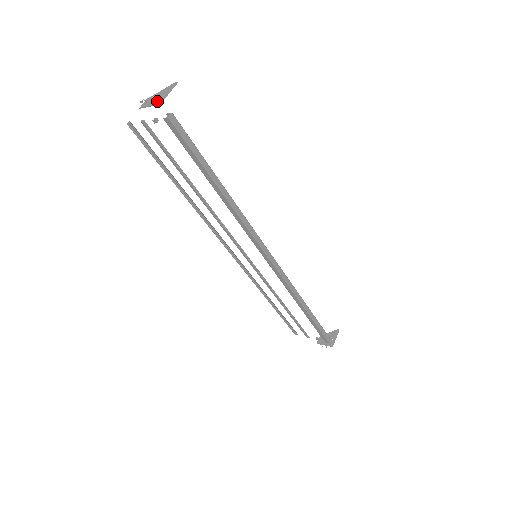
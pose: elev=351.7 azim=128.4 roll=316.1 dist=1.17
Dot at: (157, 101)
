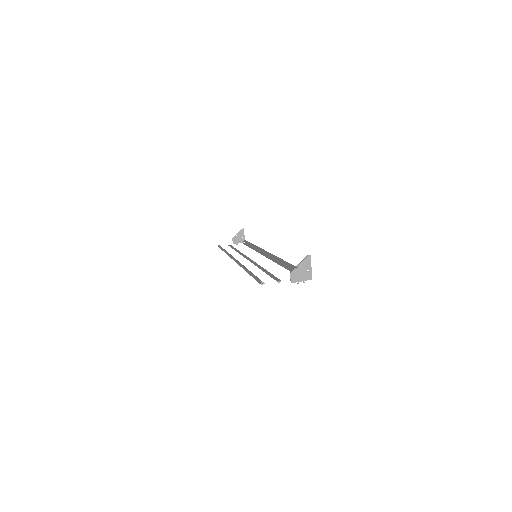
Dot at: (307, 277)
